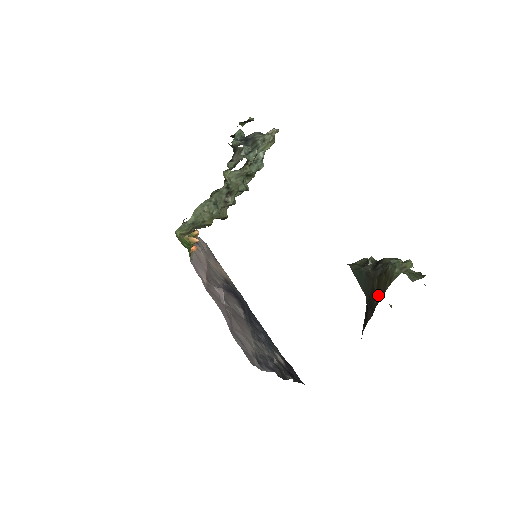
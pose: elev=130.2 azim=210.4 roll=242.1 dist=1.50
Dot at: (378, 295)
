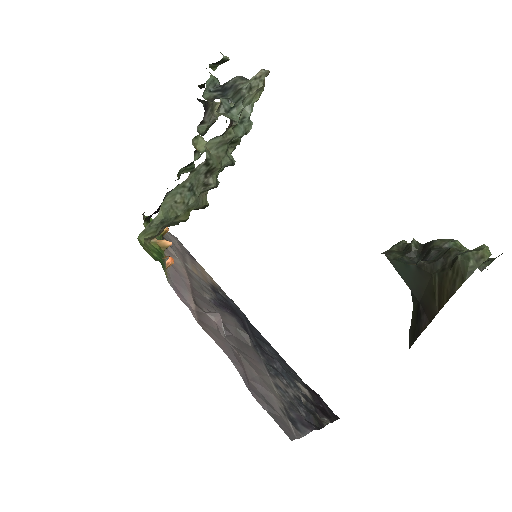
Dot at: (441, 297)
